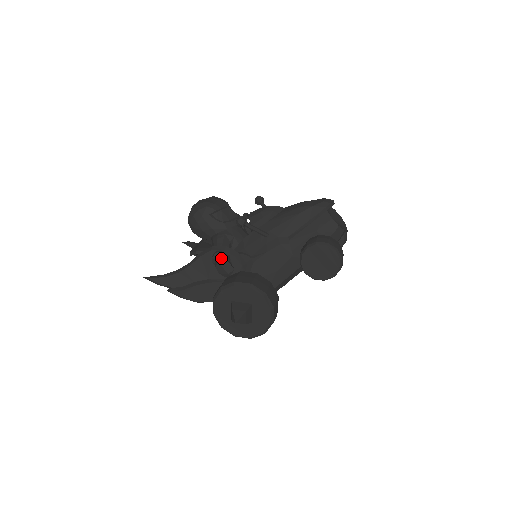
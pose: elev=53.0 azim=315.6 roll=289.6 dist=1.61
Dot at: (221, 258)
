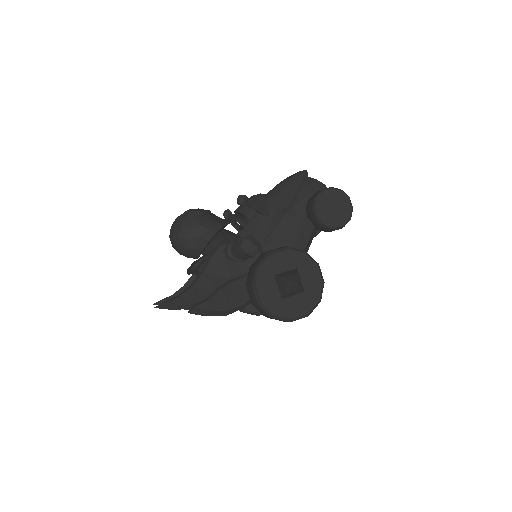
Dot at: occluded
